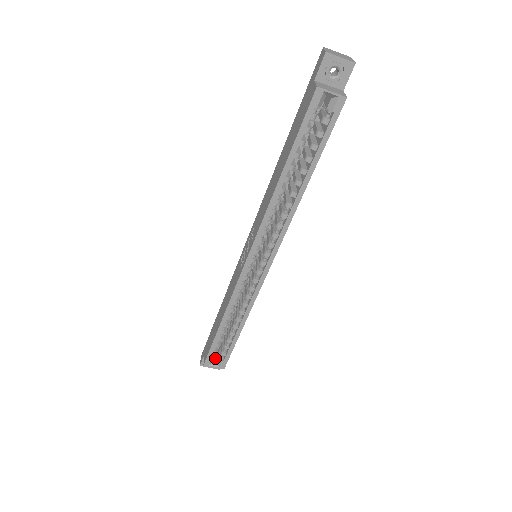
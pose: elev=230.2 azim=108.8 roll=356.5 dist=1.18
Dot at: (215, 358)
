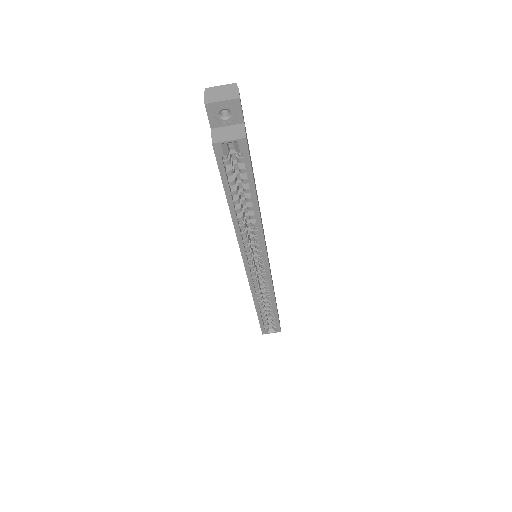
Dot at: (270, 325)
